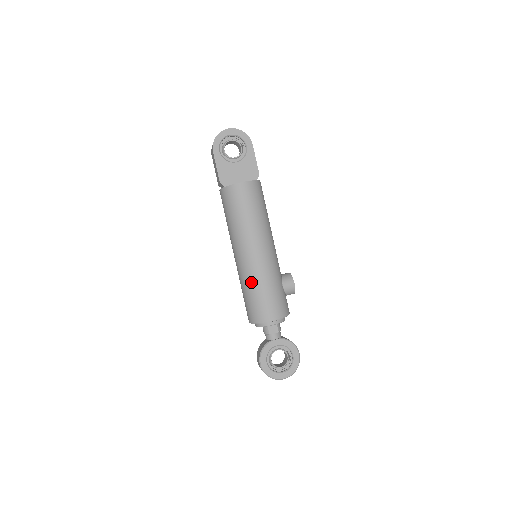
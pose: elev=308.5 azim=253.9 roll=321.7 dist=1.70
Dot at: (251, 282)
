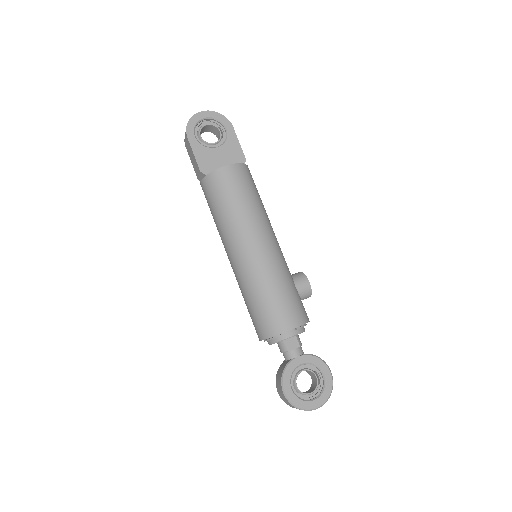
Dot at: (256, 284)
